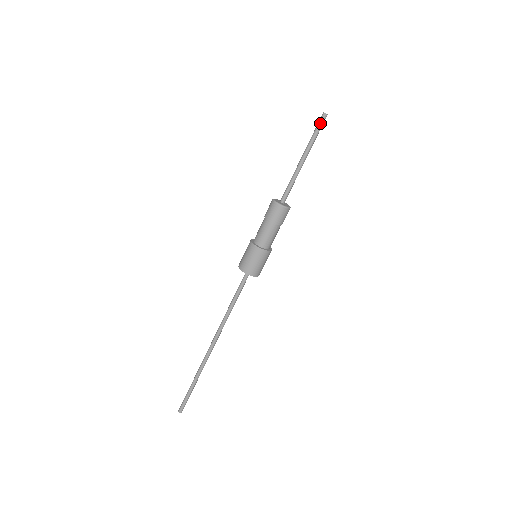
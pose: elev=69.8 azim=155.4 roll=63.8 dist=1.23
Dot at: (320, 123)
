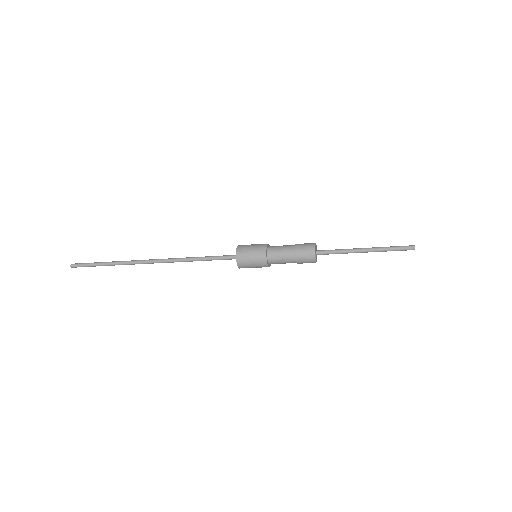
Dot at: (404, 250)
